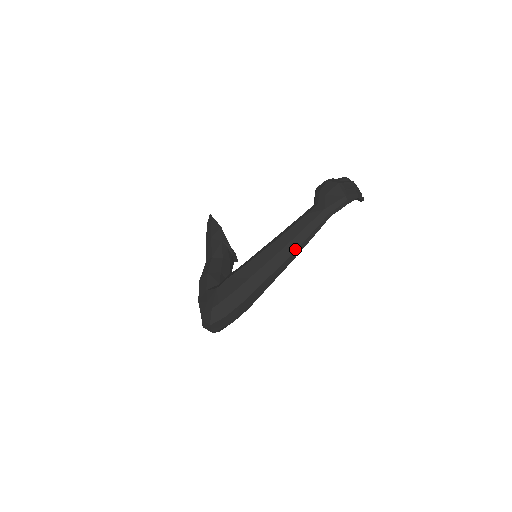
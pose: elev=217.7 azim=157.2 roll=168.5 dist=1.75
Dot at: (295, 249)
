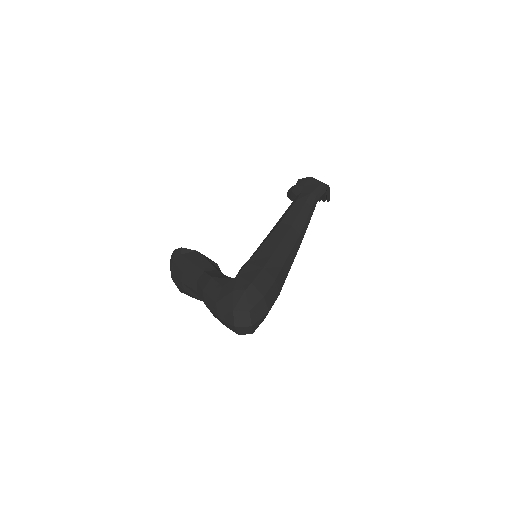
Dot at: (301, 228)
